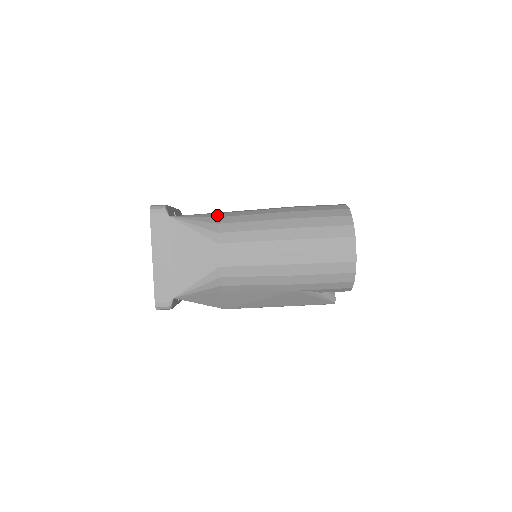
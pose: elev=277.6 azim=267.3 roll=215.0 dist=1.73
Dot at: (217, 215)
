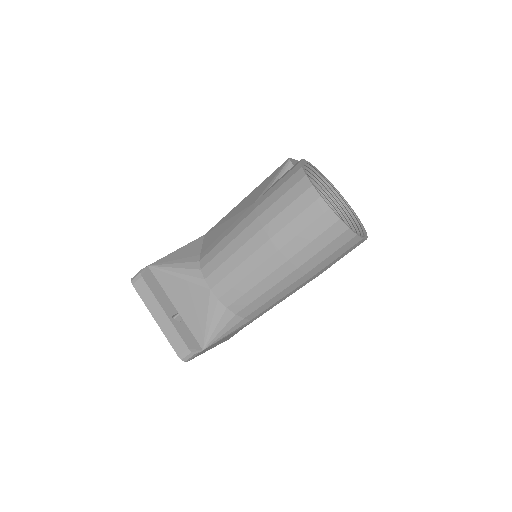
Dot at: (222, 305)
